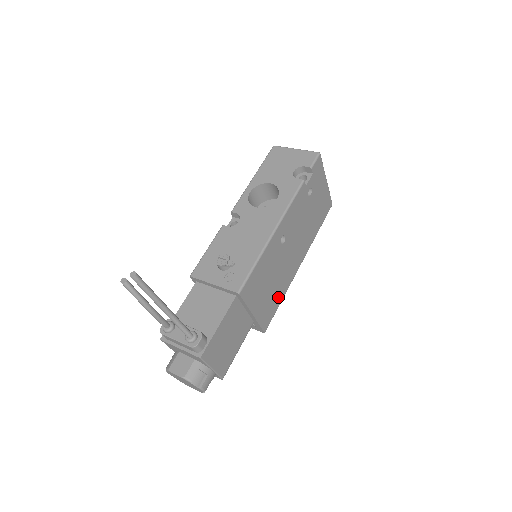
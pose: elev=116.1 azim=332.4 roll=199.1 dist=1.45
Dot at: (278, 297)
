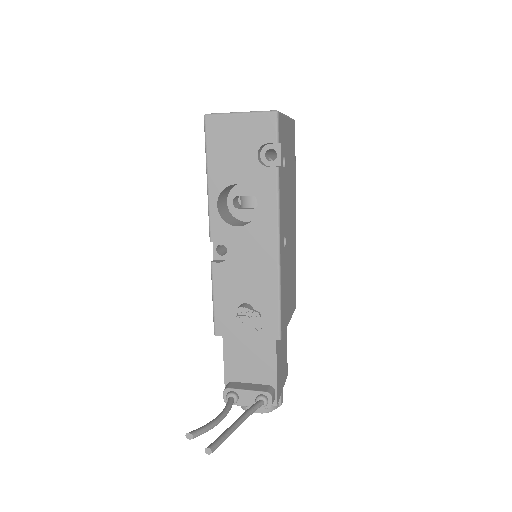
Dot at: (294, 272)
